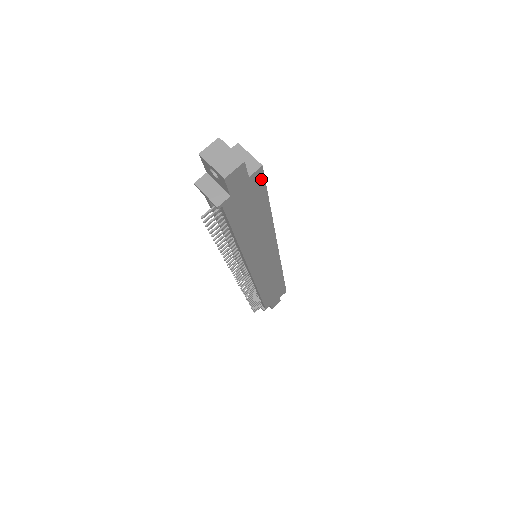
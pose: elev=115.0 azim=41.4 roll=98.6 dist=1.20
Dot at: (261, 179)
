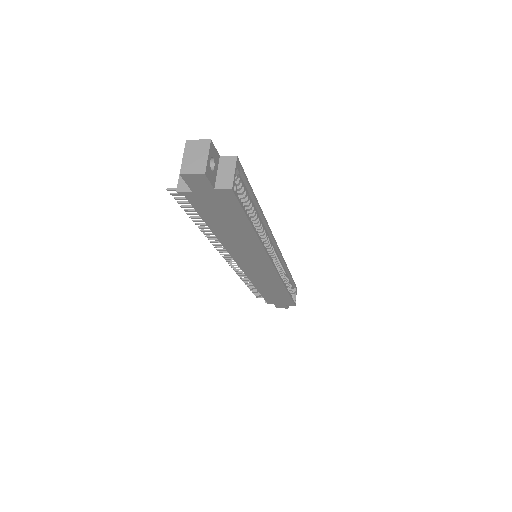
Dot at: (233, 199)
